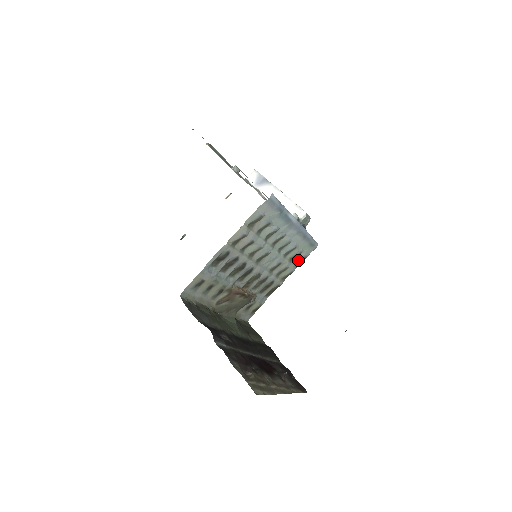
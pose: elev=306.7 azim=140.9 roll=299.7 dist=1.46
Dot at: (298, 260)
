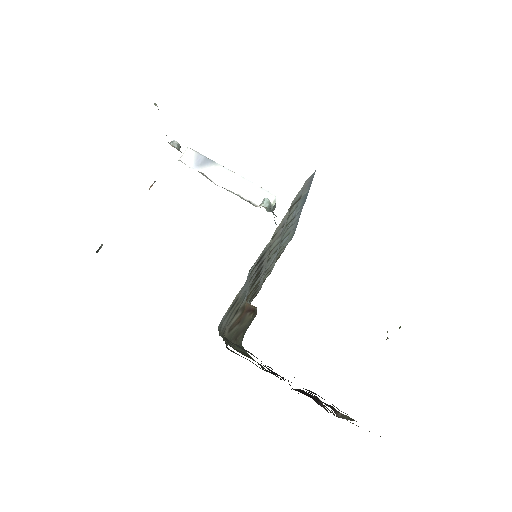
Dot at: (278, 256)
